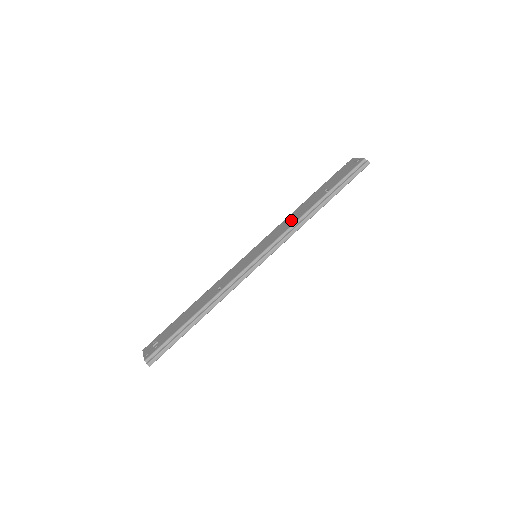
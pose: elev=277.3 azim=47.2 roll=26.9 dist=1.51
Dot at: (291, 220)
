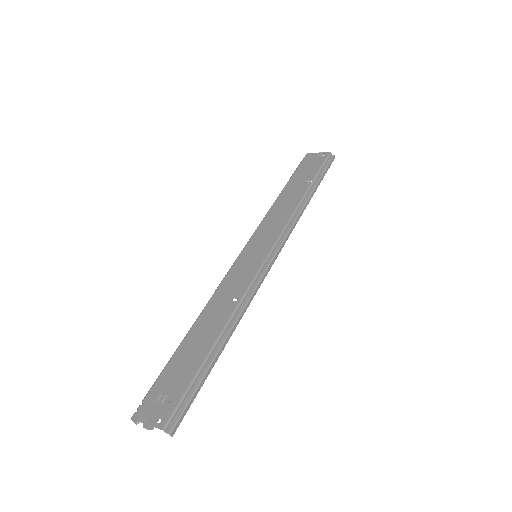
Dot at: (282, 212)
